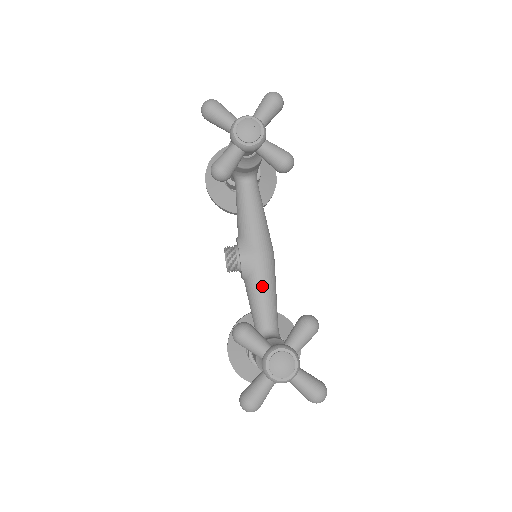
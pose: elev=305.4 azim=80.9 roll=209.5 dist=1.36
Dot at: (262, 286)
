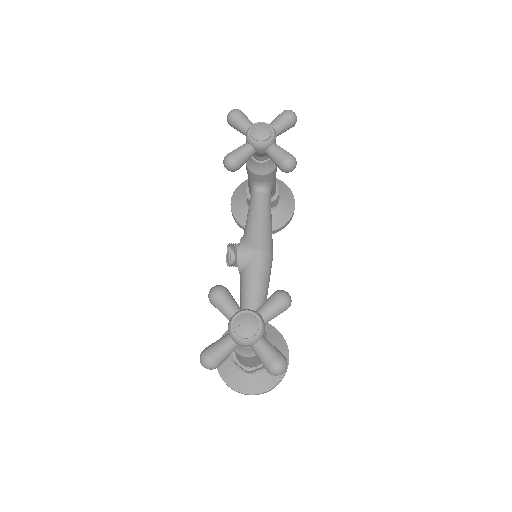
Dot at: (254, 278)
